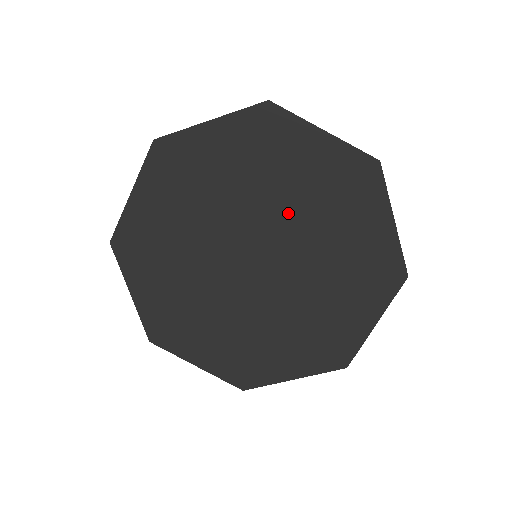
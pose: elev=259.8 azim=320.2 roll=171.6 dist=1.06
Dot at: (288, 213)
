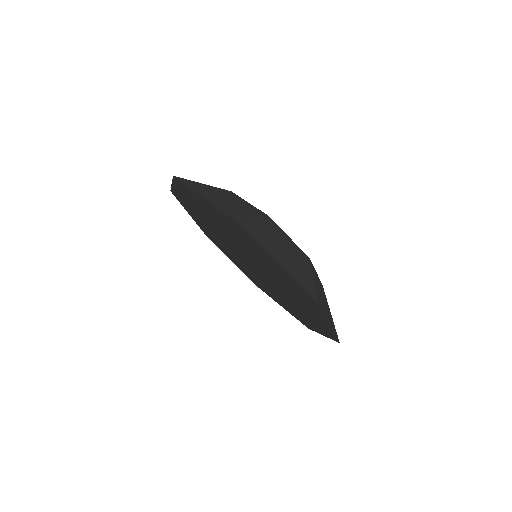
Dot at: (264, 267)
